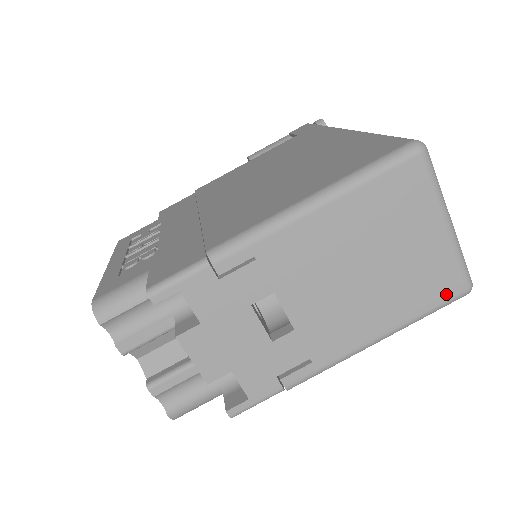
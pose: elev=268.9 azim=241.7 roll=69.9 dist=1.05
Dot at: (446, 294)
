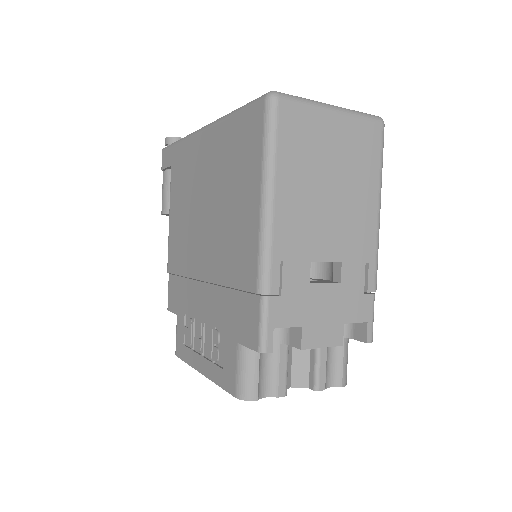
Dot at: (377, 141)
